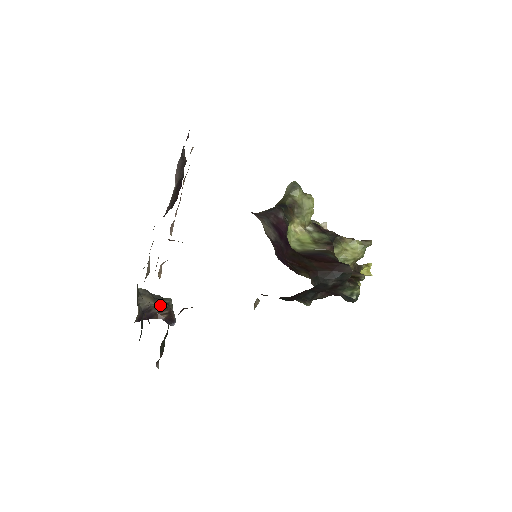
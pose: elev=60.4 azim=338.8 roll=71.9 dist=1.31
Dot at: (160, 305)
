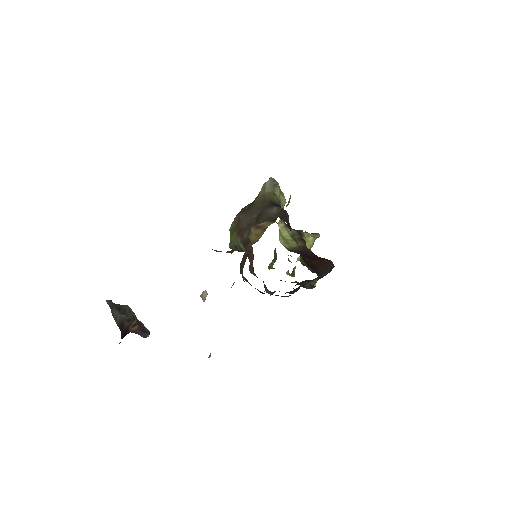
Dot at: (127, 316)
